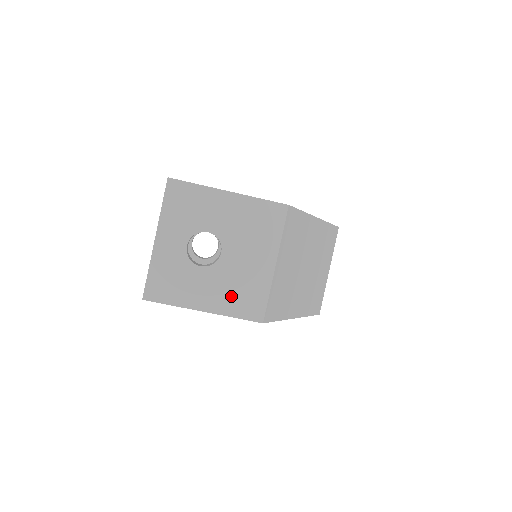
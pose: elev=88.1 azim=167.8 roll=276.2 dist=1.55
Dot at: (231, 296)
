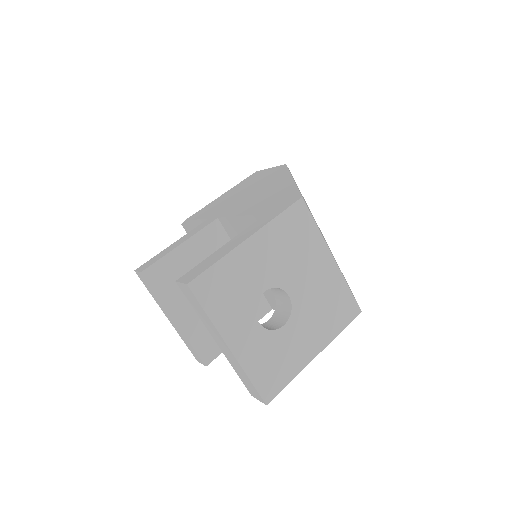
Dot at: (325, 320)
